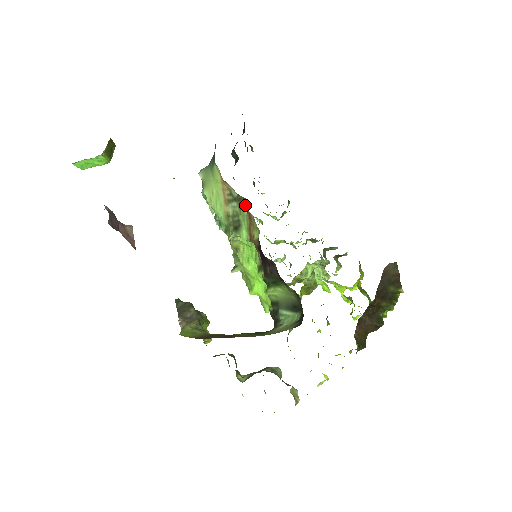
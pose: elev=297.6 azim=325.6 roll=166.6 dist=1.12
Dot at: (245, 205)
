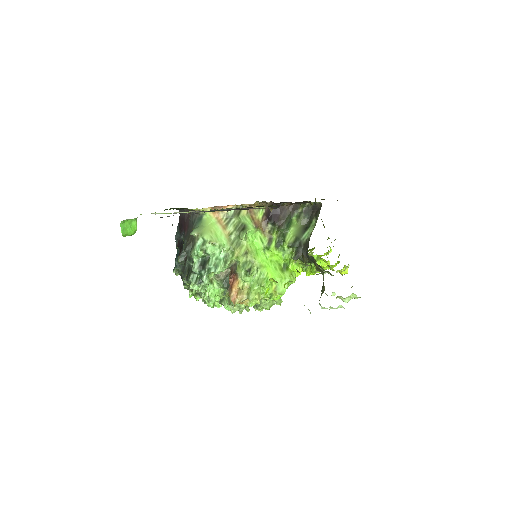
Dot at: (242, 211)
